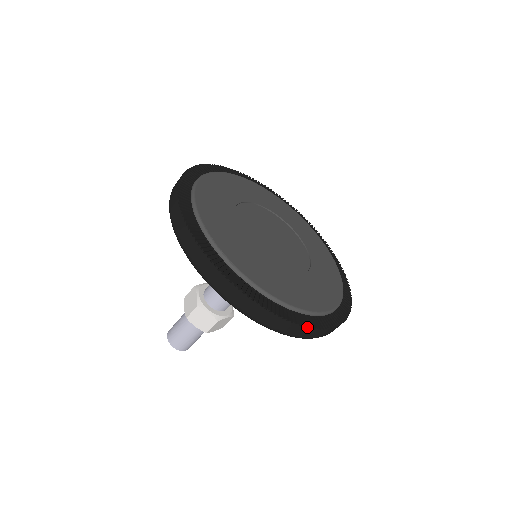
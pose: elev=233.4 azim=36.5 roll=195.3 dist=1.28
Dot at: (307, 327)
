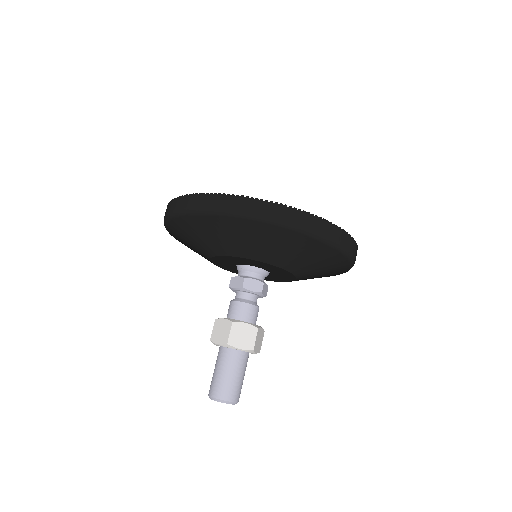
Dot at: (344, 231)
